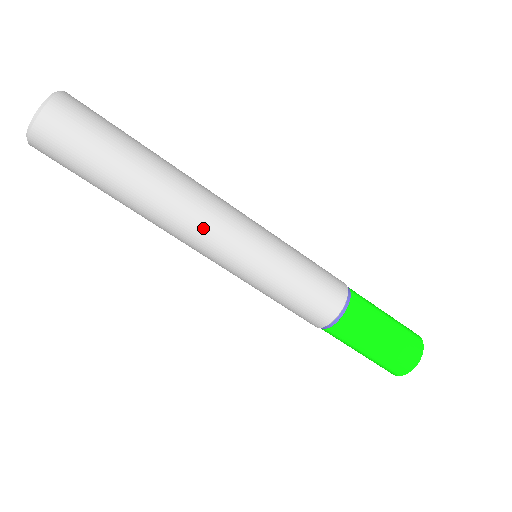
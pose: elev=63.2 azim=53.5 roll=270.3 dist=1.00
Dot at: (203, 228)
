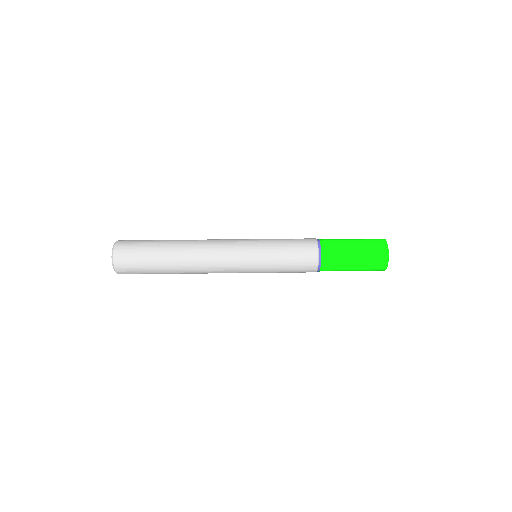
Dot at: (216, 244)
